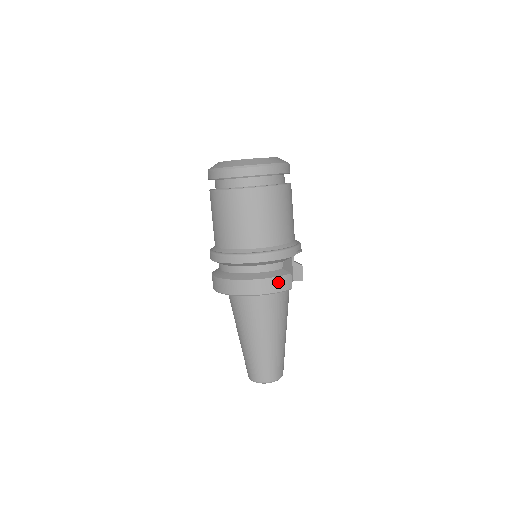
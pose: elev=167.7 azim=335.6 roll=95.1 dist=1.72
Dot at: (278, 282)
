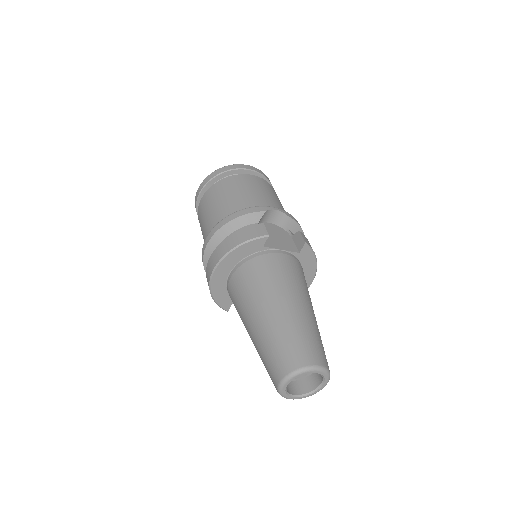
Dot at: (245, 233)
